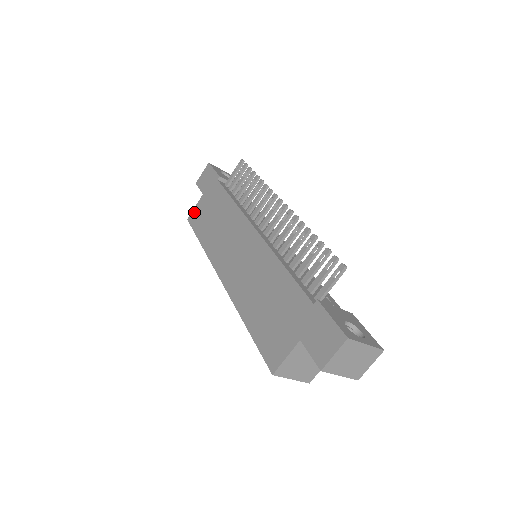
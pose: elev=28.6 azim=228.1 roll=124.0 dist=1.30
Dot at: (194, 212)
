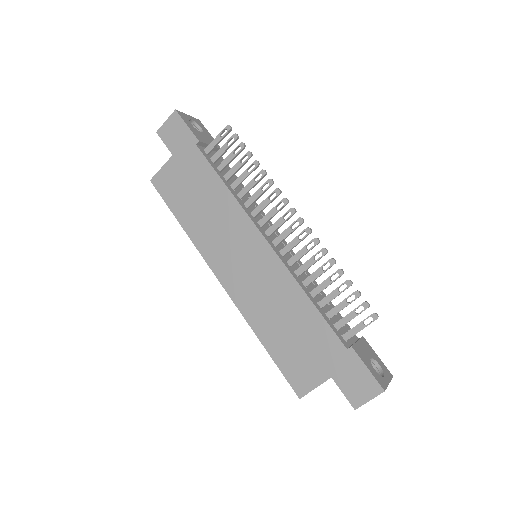
Dot at: (161, 175)
